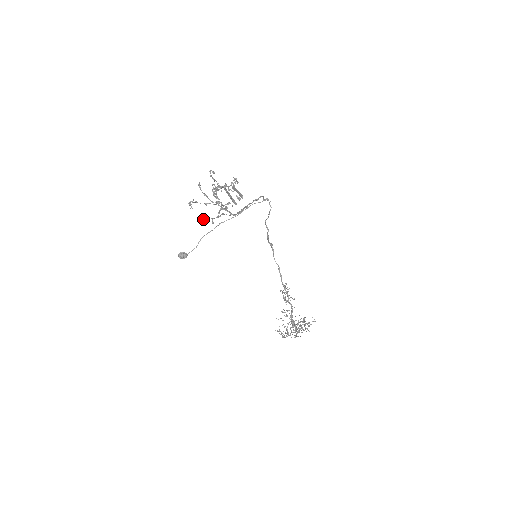
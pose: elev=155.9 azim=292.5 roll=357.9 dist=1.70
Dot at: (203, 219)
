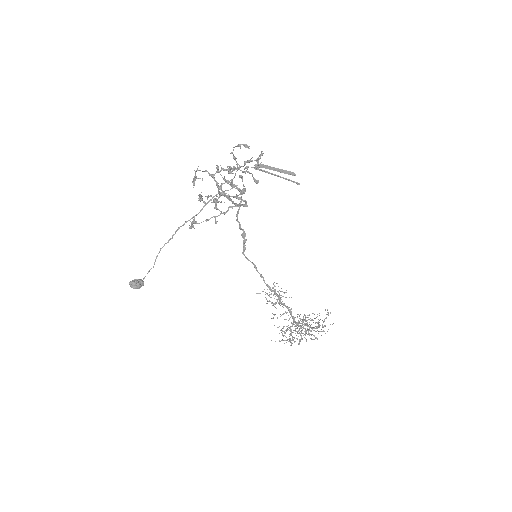
Dot at: occluded
